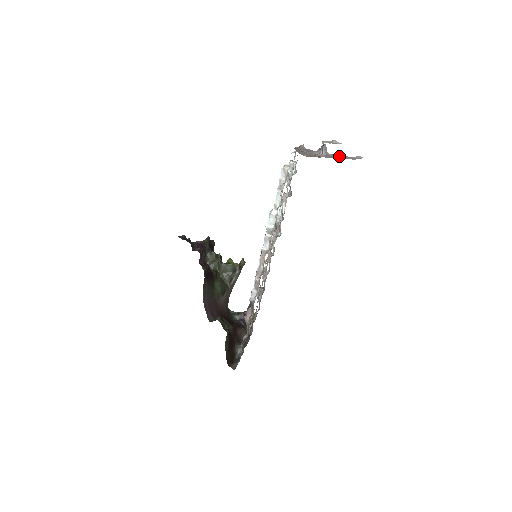
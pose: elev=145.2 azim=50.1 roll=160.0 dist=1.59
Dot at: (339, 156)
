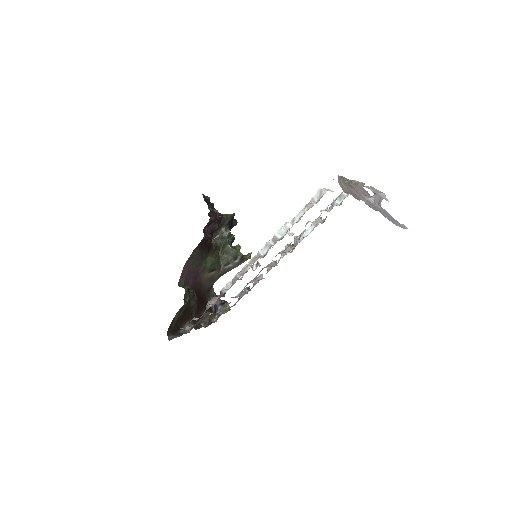
Dot at: (386, 213)
